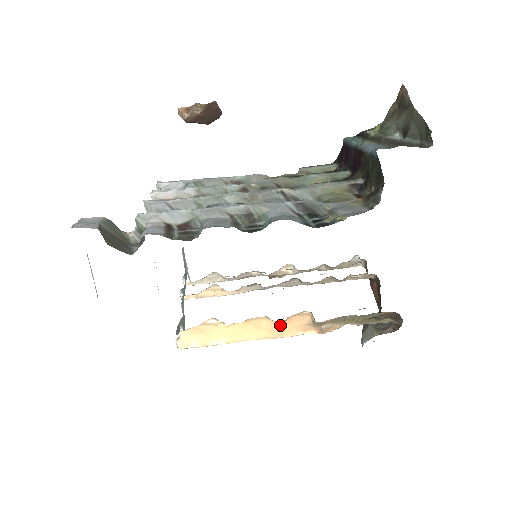
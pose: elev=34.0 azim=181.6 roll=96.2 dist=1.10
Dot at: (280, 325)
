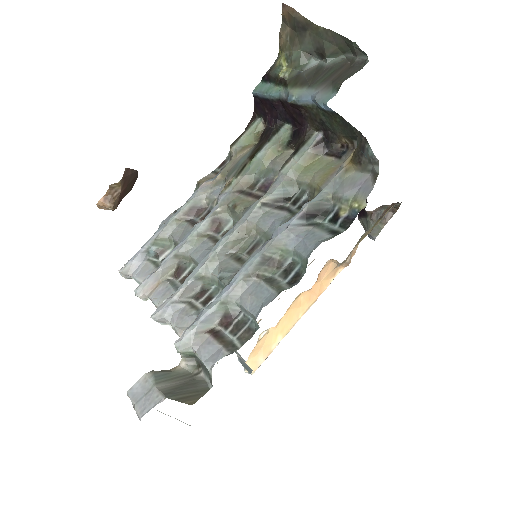
Dot at: (314, 288)
